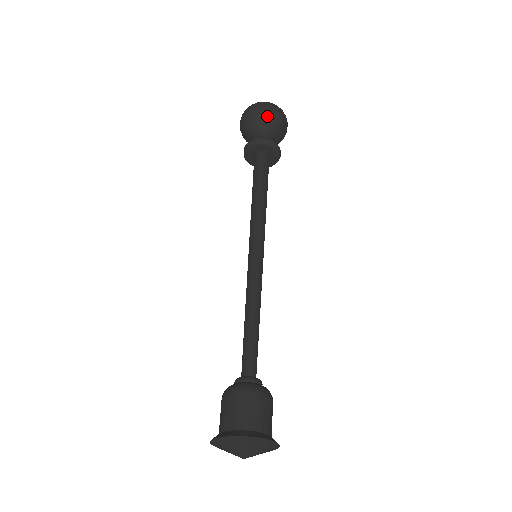
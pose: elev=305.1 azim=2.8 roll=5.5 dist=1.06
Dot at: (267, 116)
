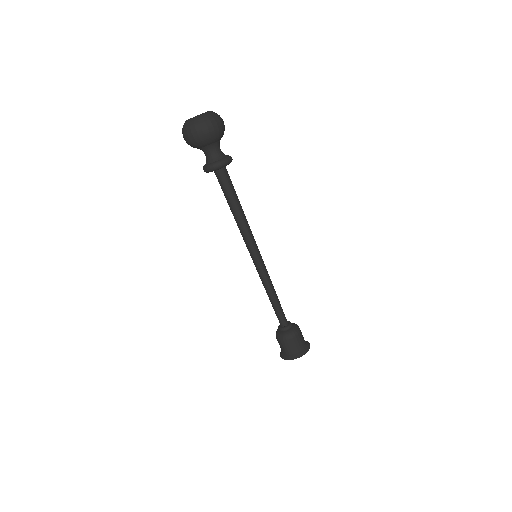
Dot at: (216, 136)
